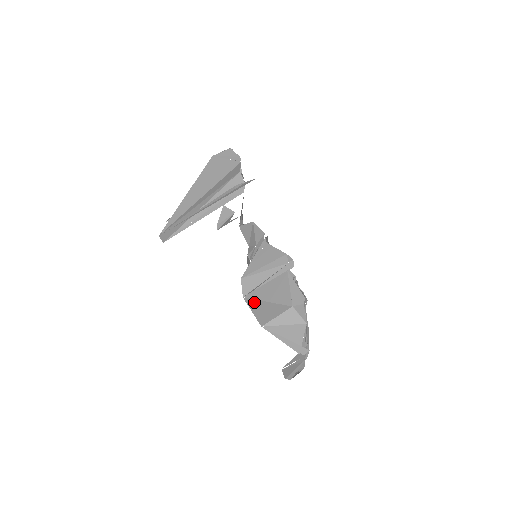
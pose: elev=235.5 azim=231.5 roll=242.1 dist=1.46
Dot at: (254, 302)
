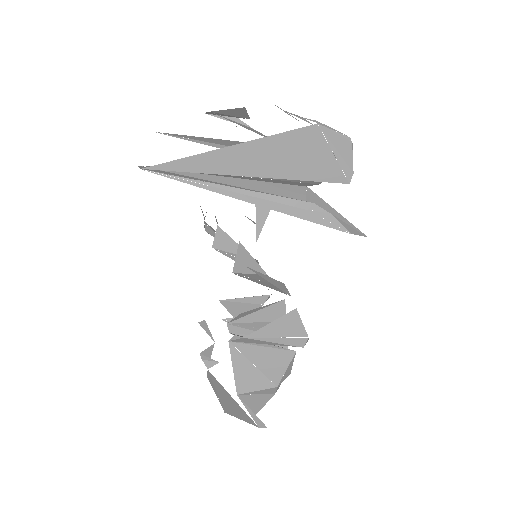
Dot at: (240, 357)
